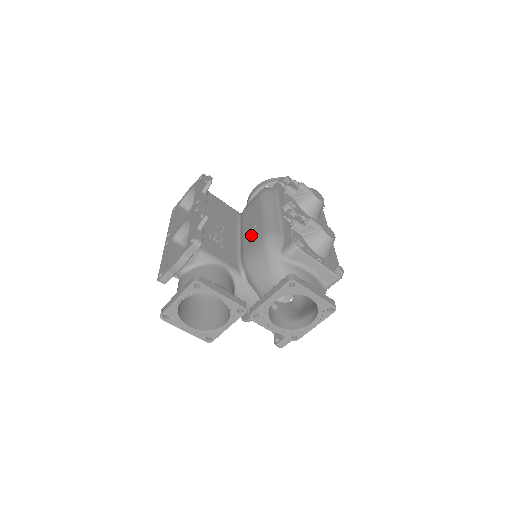
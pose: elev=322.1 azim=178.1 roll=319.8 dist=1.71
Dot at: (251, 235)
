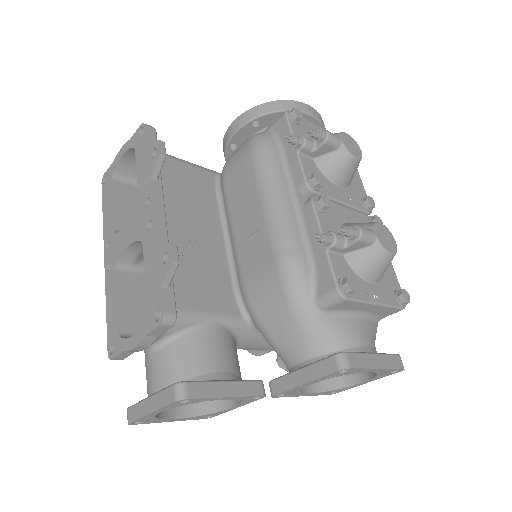
Dot at: (251, 248)
